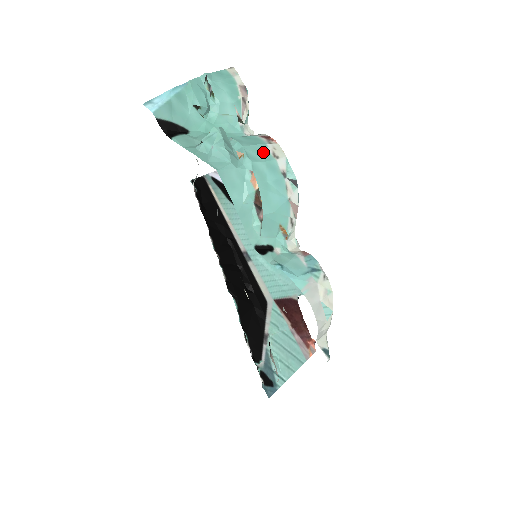
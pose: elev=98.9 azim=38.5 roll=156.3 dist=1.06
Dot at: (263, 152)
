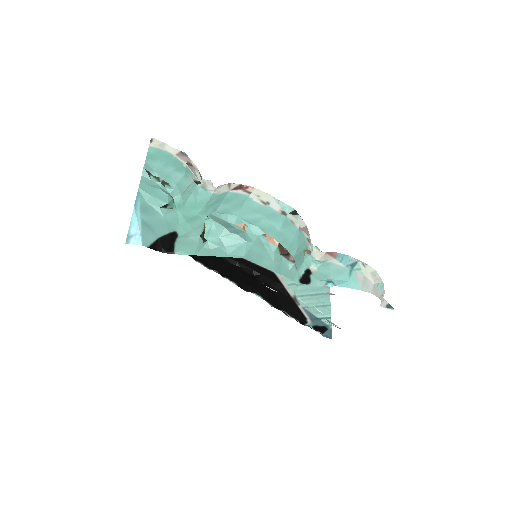
Dot at: (254, 208)
